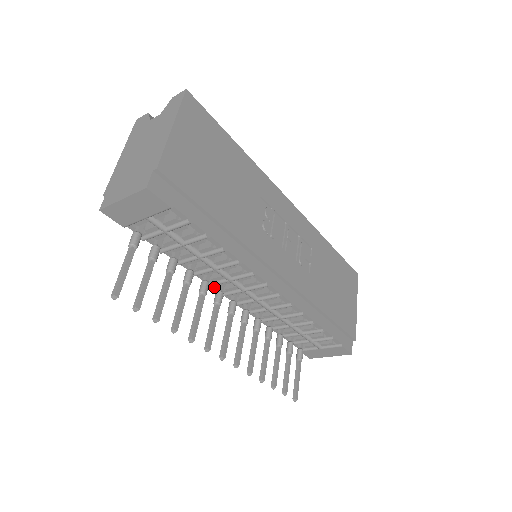
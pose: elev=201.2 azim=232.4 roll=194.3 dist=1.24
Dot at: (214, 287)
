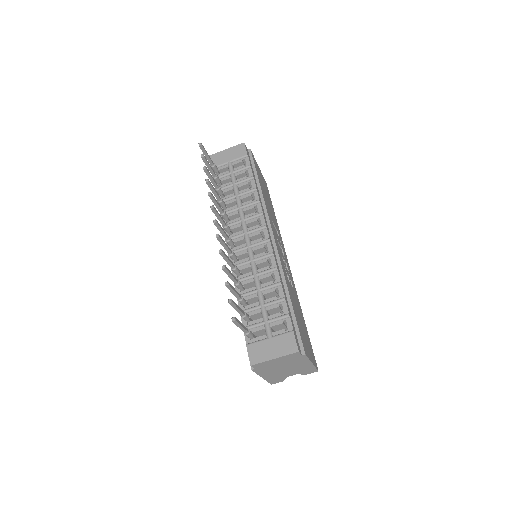
Dot at: (225, 231)
